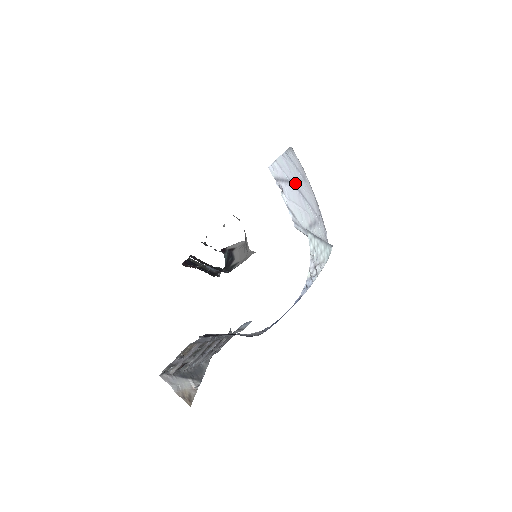
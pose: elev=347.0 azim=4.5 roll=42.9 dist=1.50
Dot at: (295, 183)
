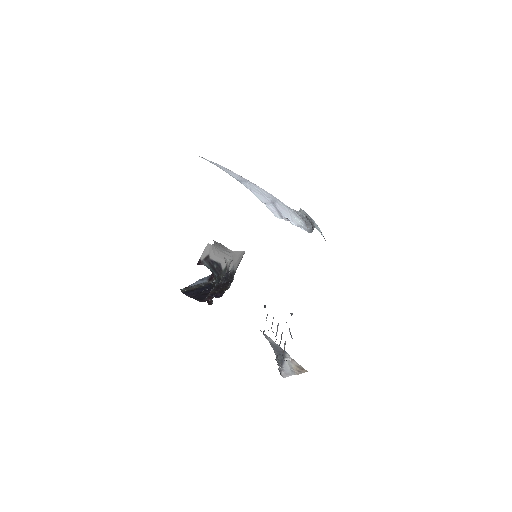
Dot at: (269, 199)
